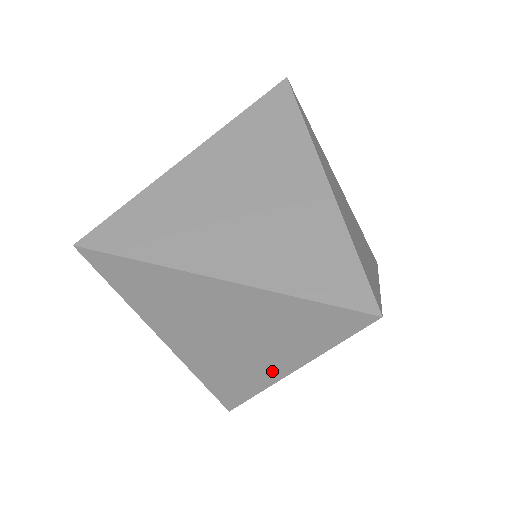
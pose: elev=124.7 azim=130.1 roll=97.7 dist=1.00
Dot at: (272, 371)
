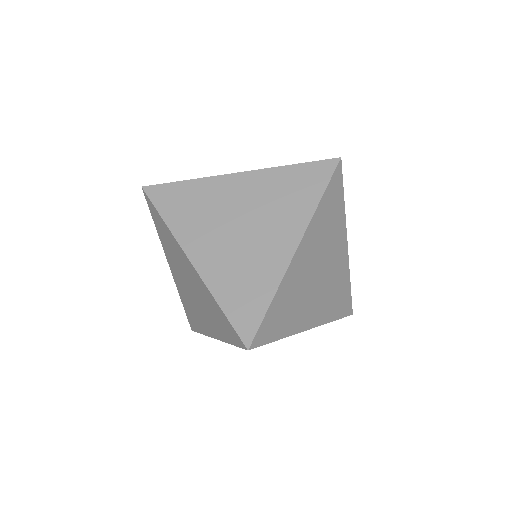
Dot at: (208, 329)
